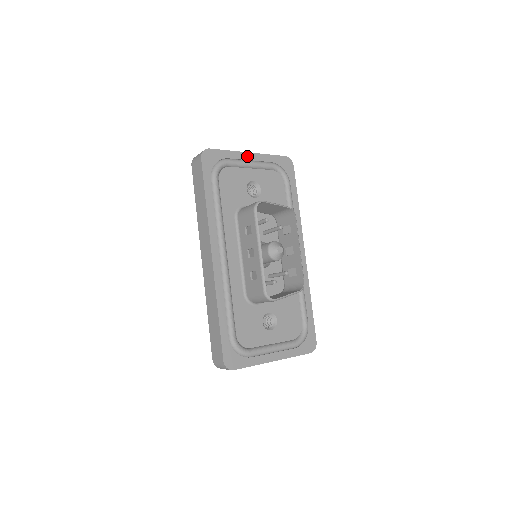
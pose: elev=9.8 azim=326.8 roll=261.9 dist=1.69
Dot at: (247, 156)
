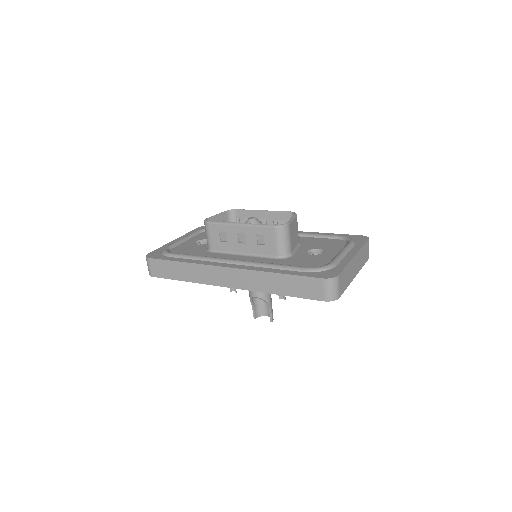
Dot at: occluded
